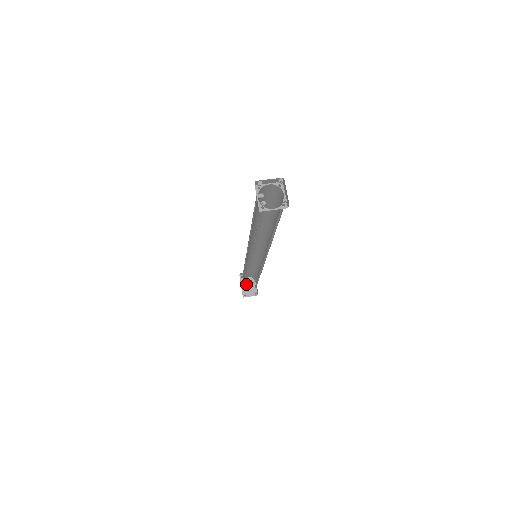
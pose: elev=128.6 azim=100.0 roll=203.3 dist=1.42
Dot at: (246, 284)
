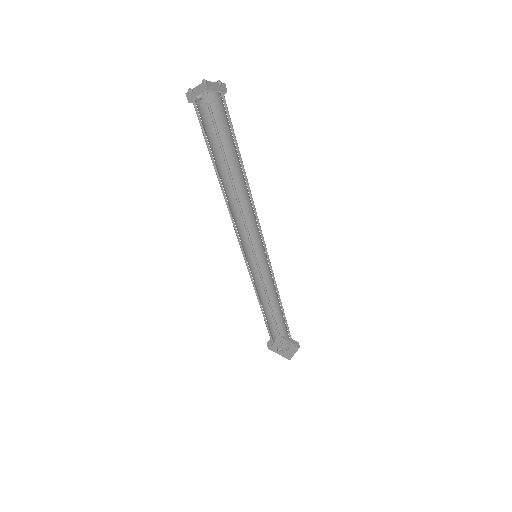
Dot at: (281, 351)
